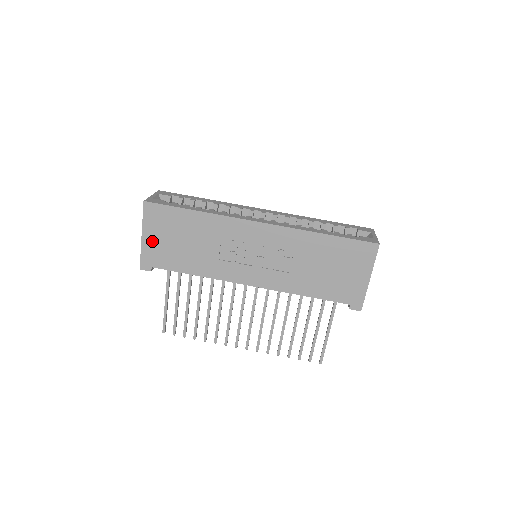
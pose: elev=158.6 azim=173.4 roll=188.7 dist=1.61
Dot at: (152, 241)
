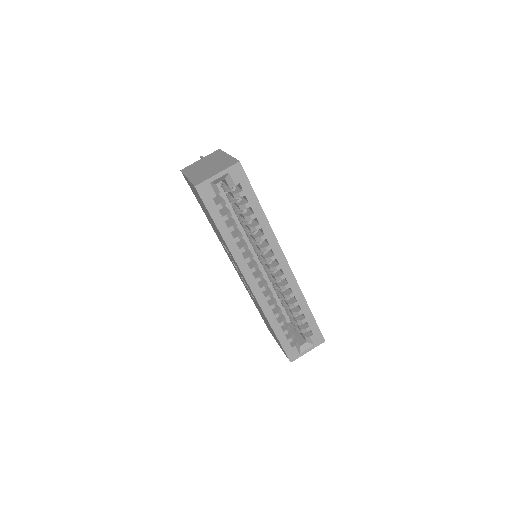
Dot at: occluded
